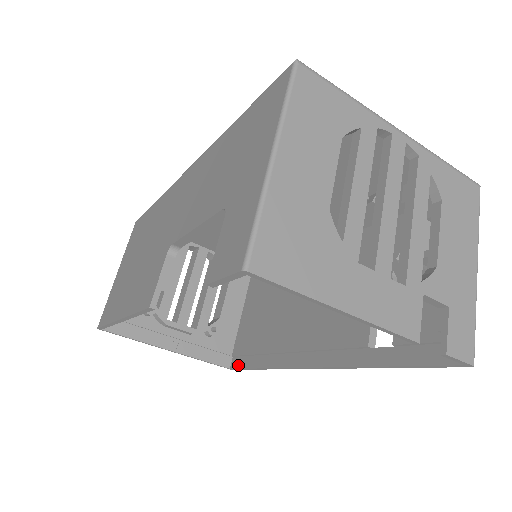
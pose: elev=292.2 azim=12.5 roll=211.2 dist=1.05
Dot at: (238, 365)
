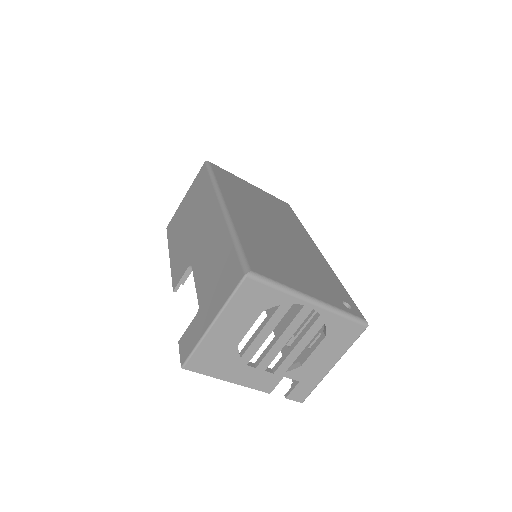
Dot at: occluded
